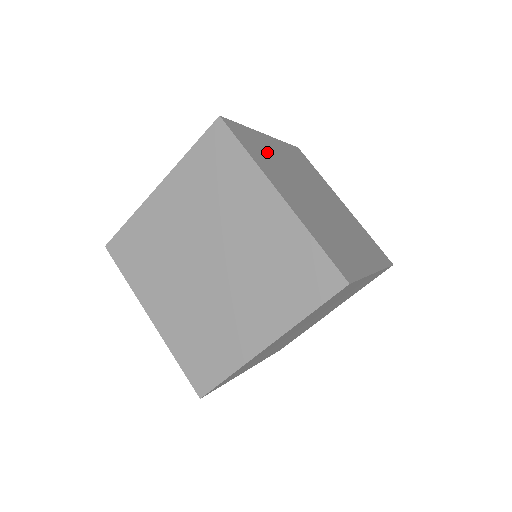
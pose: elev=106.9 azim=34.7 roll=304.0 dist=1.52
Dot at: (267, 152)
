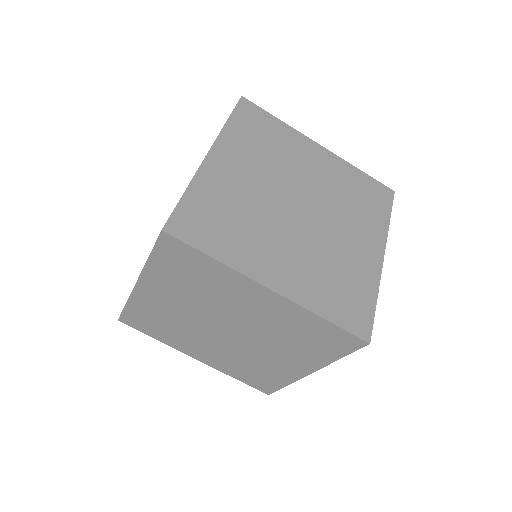
Dot at: (226, 206)
